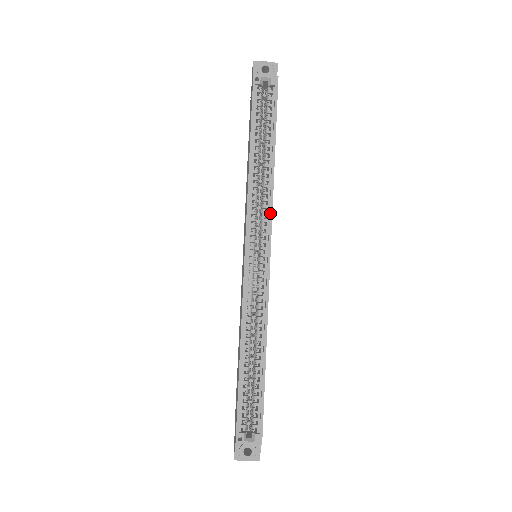
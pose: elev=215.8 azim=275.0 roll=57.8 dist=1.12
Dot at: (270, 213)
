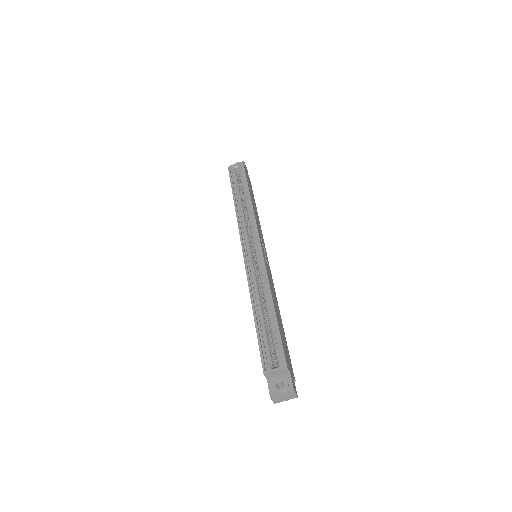
Dot at: (254, 222)
